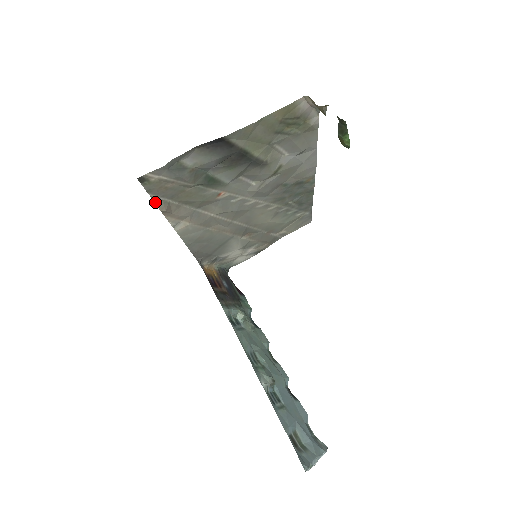
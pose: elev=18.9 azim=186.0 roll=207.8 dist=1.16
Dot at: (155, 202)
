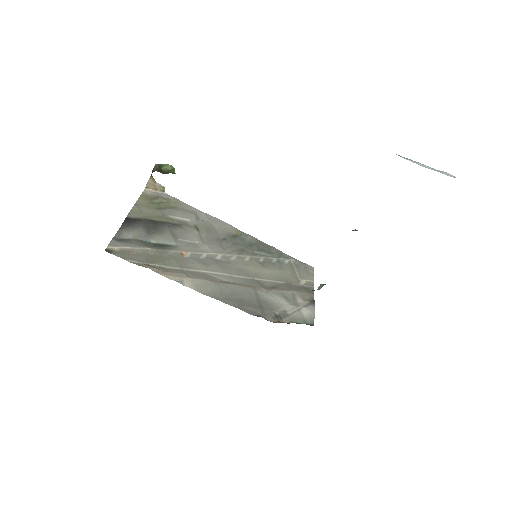
Dot at: occluded
